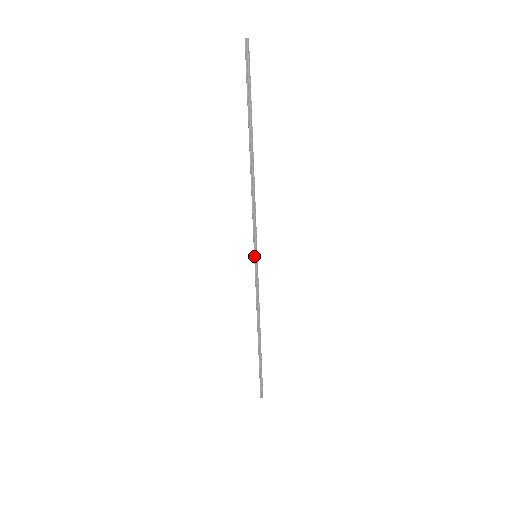
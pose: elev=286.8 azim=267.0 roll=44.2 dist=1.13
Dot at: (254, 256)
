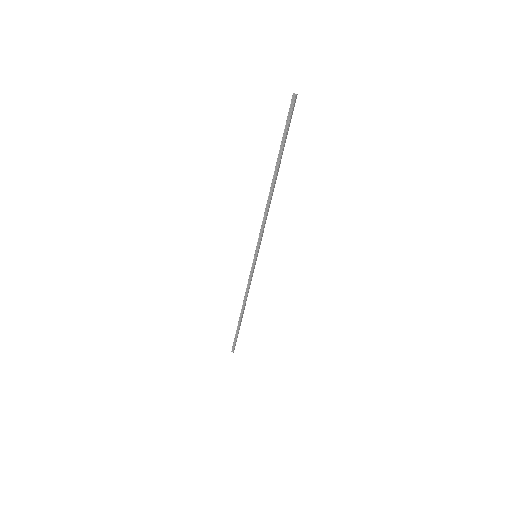
Dot at: (254, 255)
